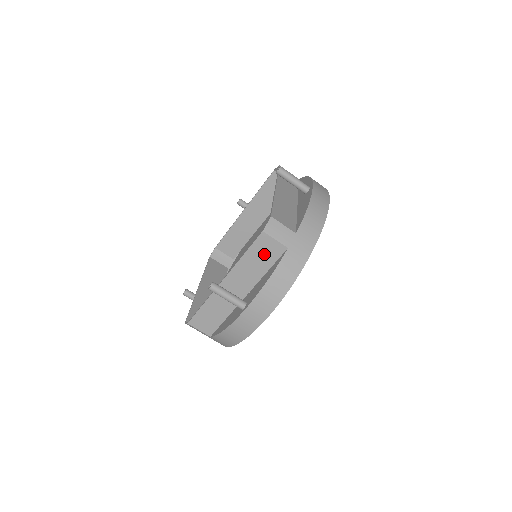
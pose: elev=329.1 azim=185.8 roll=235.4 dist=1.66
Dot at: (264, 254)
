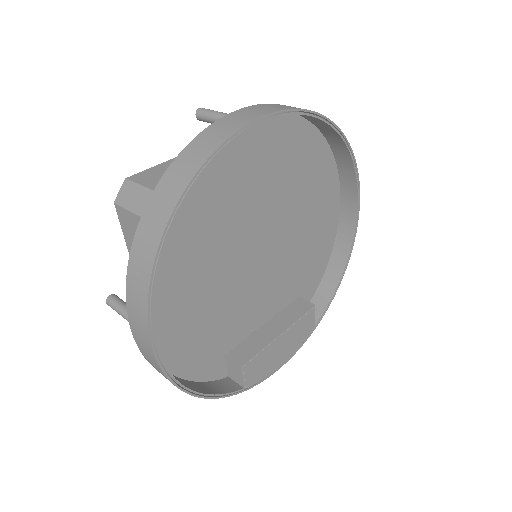
Dot at: occluded
